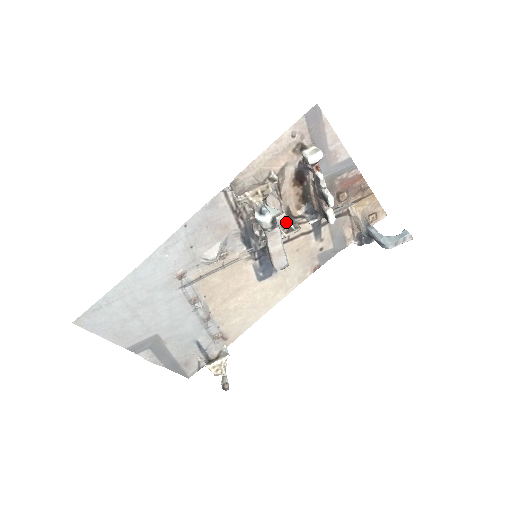
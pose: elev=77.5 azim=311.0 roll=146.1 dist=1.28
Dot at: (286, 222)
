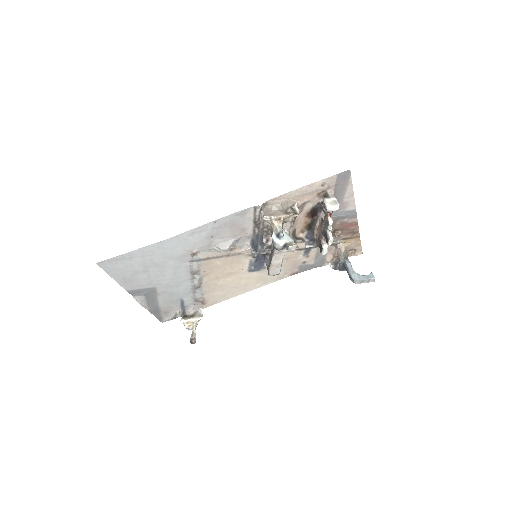
Dot at: occluded
